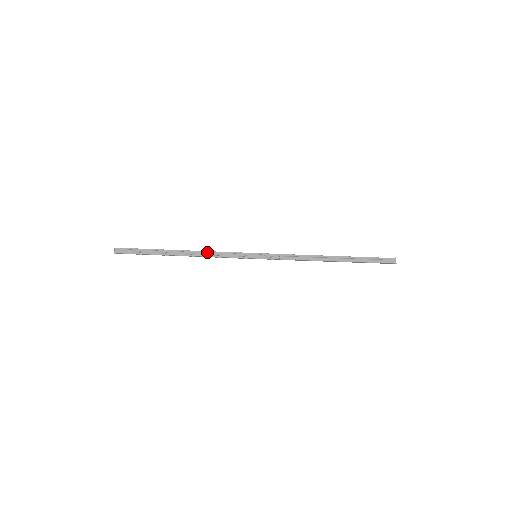
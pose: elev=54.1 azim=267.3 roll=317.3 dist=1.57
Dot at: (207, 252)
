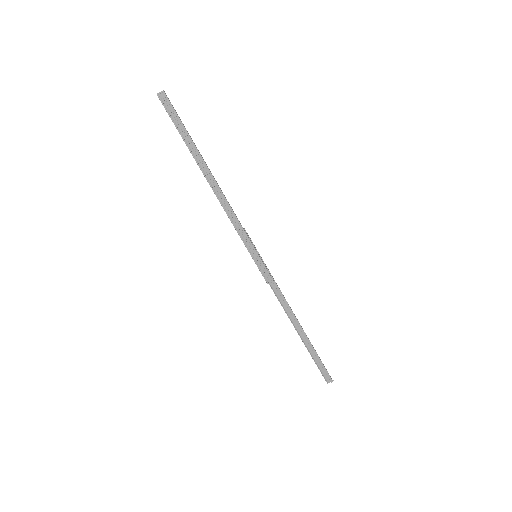
Dot at: (228, 204)
